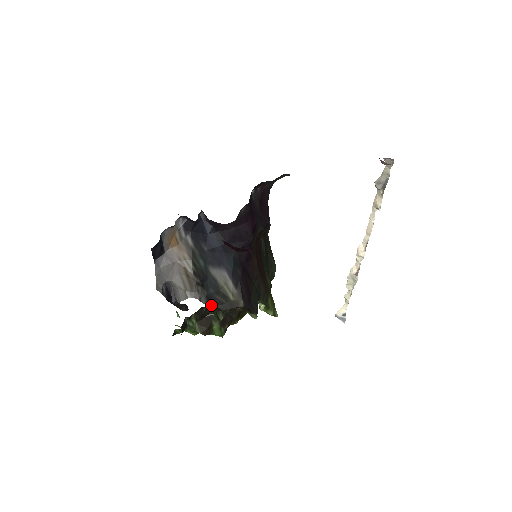
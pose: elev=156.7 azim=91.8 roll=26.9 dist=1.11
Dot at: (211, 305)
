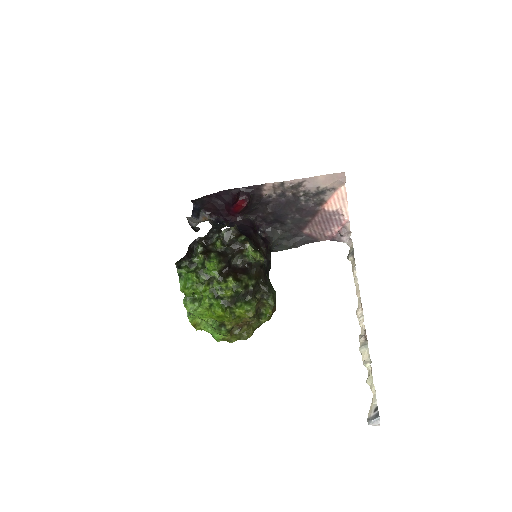
Dot at: (215, 230)
